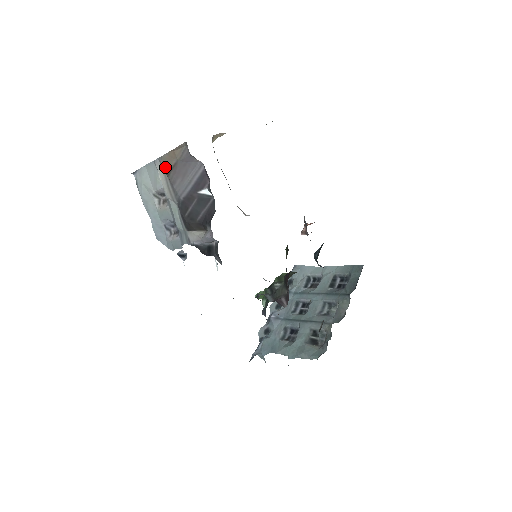
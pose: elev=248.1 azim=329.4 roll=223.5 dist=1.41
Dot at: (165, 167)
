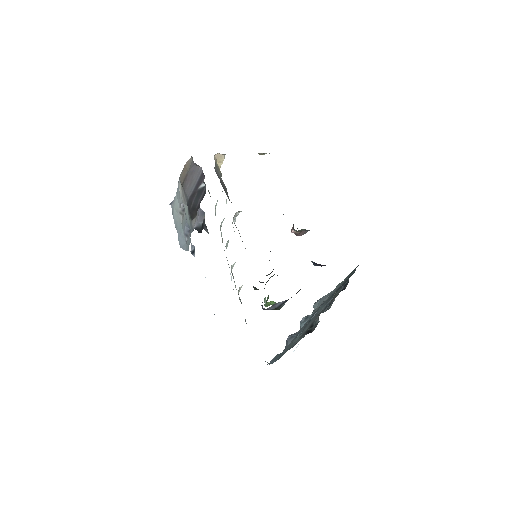
Dot at: (181, 180)
